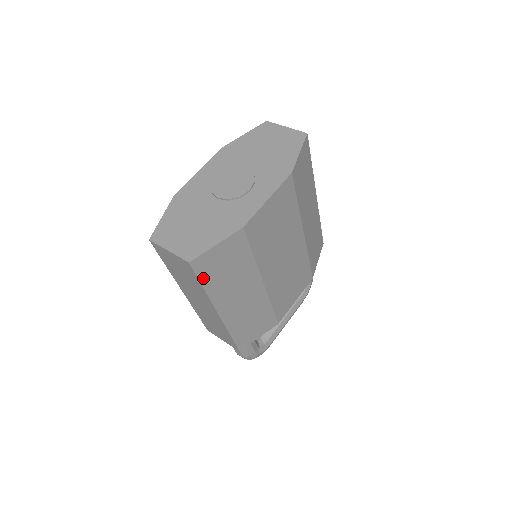
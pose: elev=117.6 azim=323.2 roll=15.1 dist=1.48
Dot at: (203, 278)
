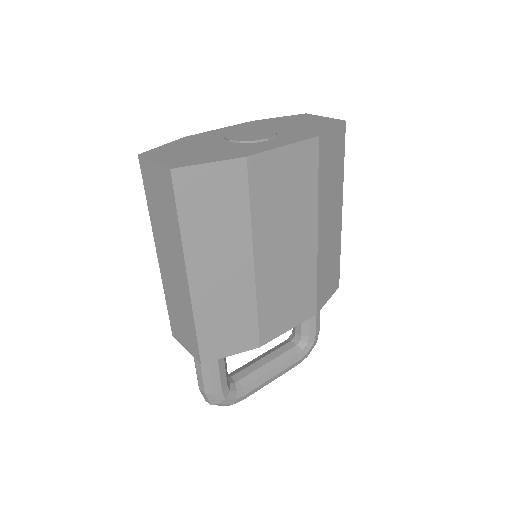
Dot at: (182, 206)
